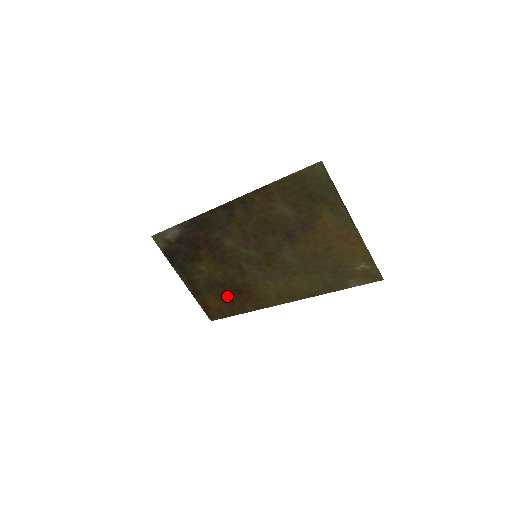
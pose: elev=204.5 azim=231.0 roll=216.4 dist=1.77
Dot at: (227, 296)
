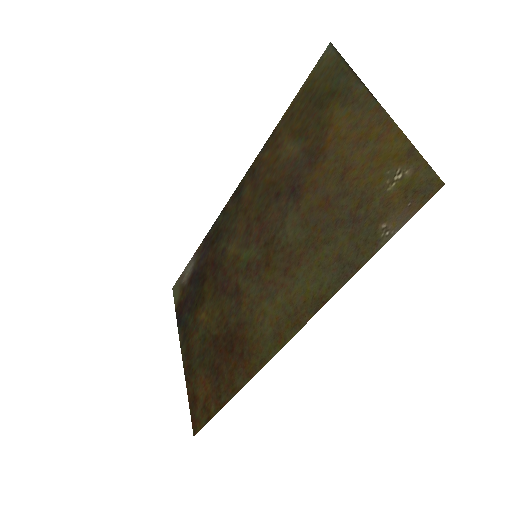
Dot at: (218, 364)
